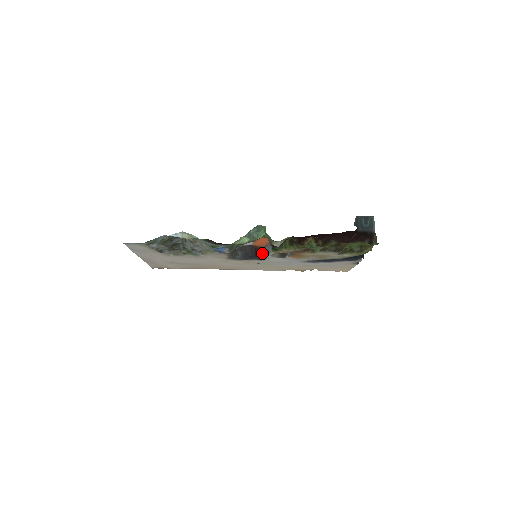
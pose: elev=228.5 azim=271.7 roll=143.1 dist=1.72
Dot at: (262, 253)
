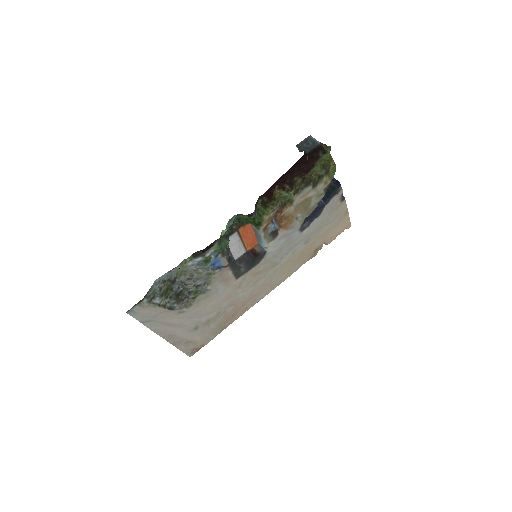
Dot at: (259, 250)
